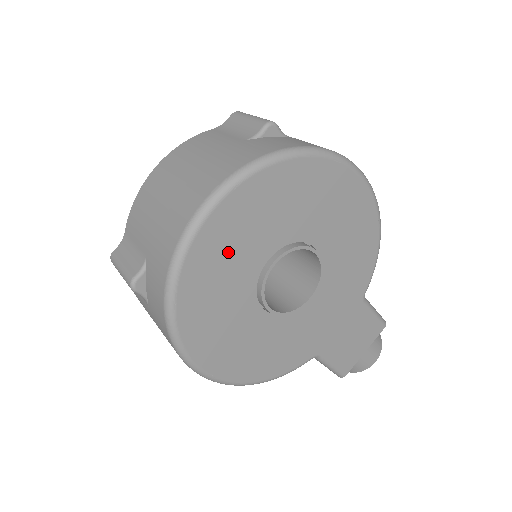
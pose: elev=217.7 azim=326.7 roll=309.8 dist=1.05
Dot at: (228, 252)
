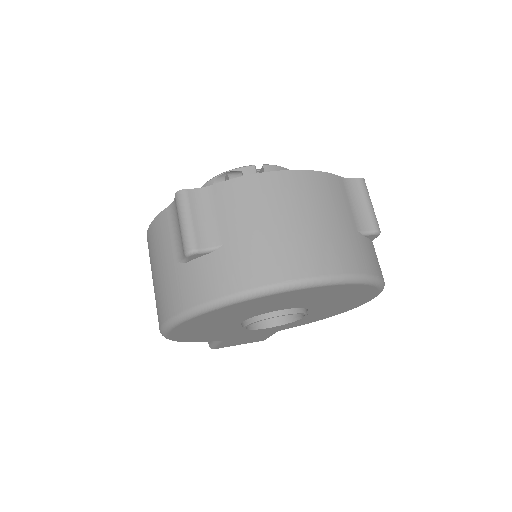
Dot at: (278, 302)
